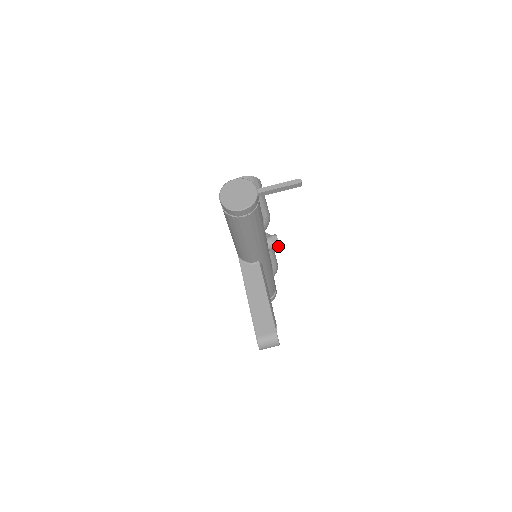
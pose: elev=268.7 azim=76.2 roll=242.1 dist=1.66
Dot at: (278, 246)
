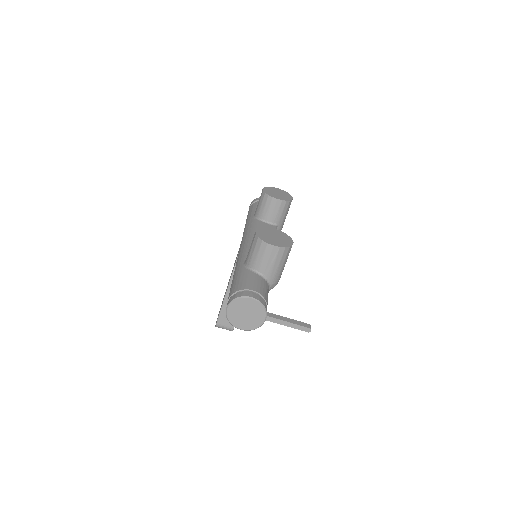
Dot at: occluded
